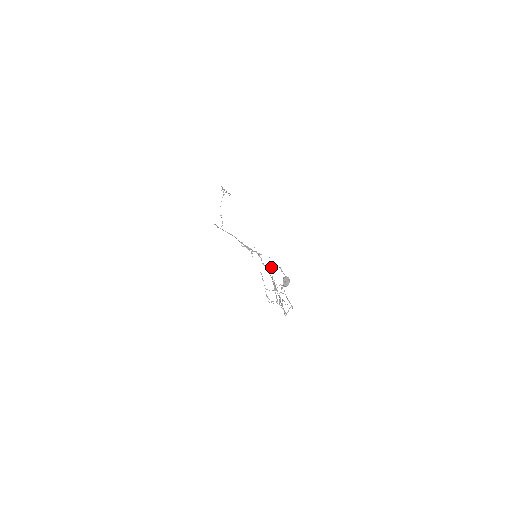
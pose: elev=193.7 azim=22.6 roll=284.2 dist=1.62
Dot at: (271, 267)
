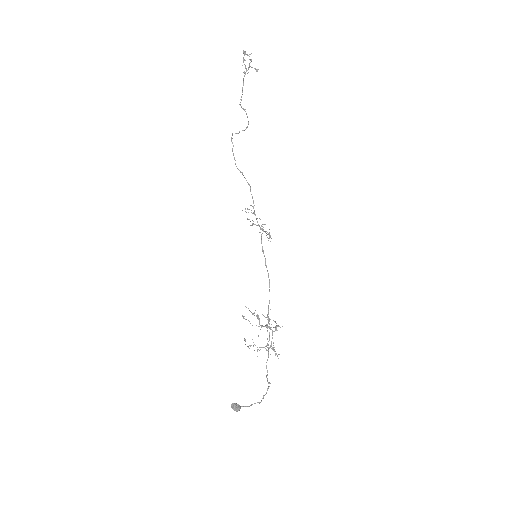
Dot at: (254, 315)
